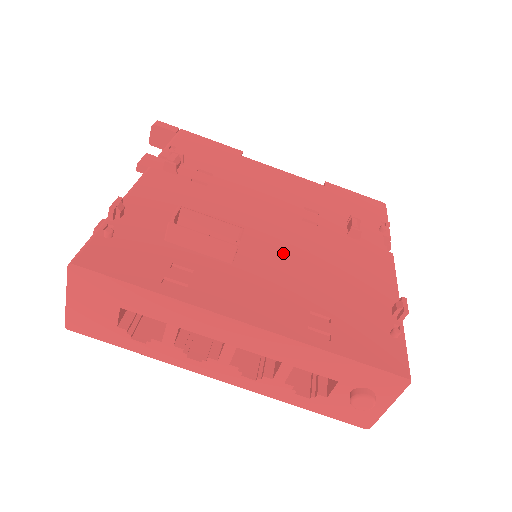
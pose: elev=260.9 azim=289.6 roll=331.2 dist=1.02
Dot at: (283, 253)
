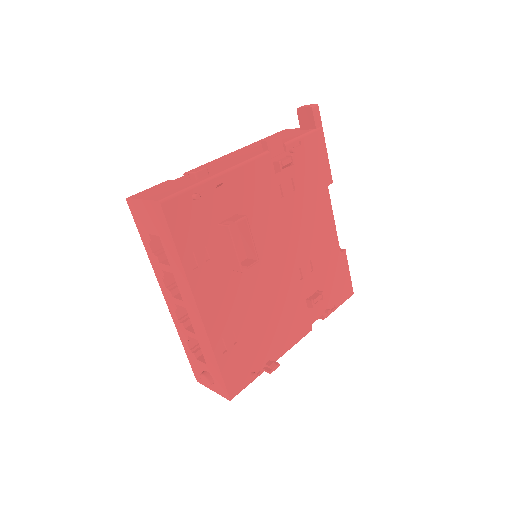
Dot at: (263, 284)
